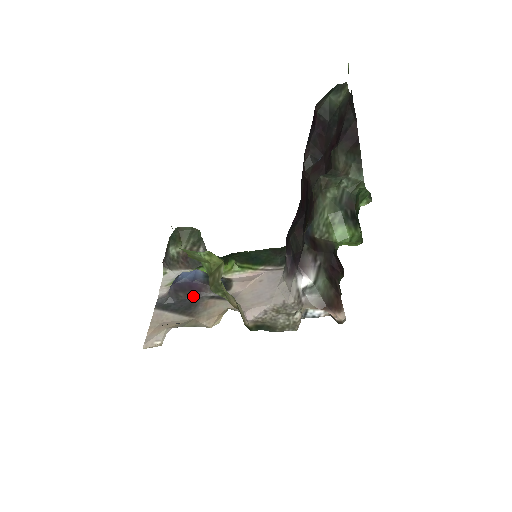
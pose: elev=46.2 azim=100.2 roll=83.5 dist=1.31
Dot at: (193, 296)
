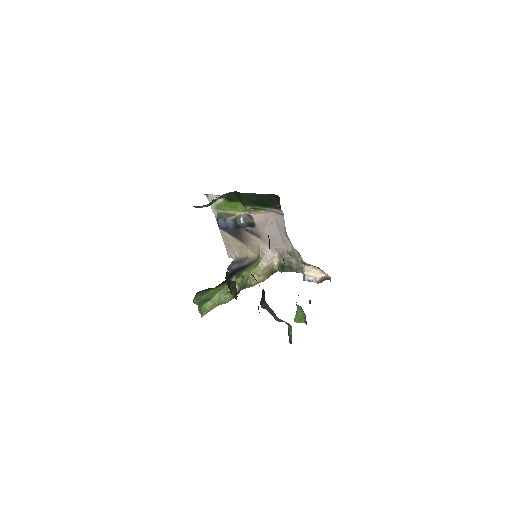
Dot at: occluded
